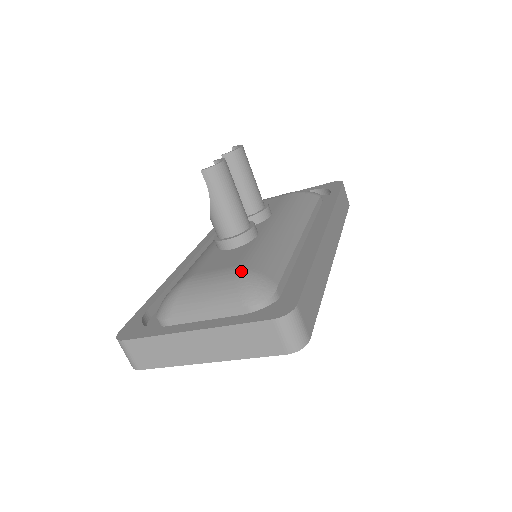
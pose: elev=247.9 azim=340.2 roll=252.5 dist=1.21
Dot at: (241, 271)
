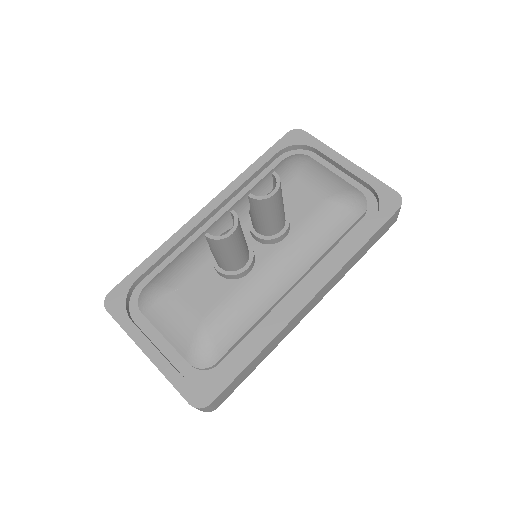
Dot at: (201, 329)
